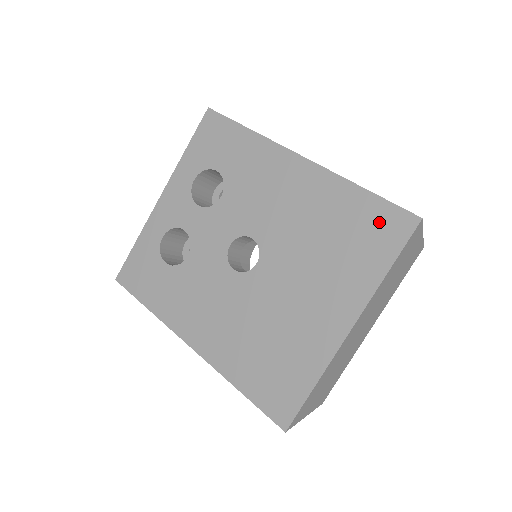
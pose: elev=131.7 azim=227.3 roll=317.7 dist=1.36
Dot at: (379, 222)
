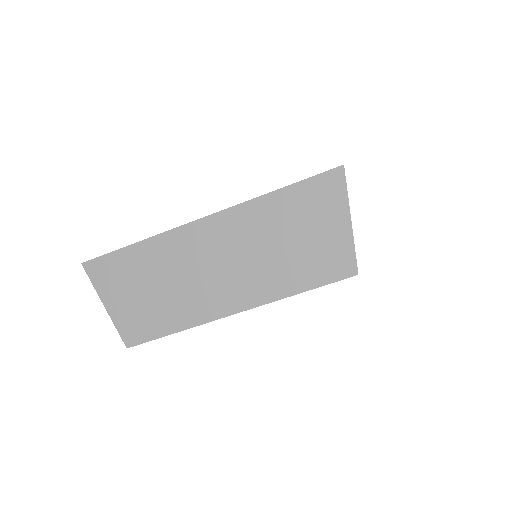
Dot at: occluded
